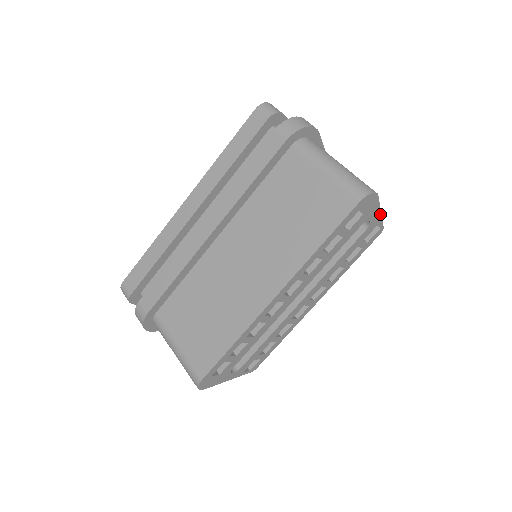
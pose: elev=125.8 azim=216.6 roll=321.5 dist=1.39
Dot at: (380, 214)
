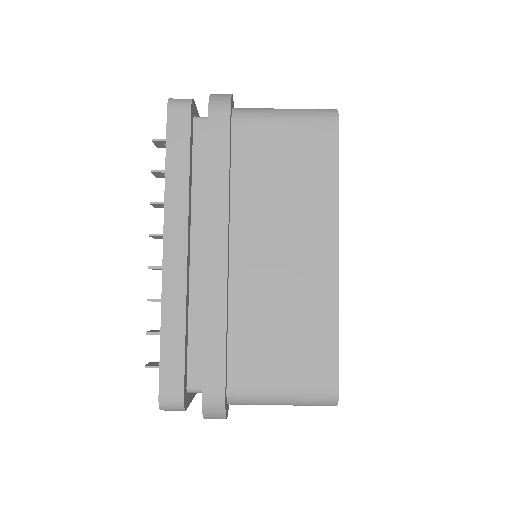
Dot at: occluded
